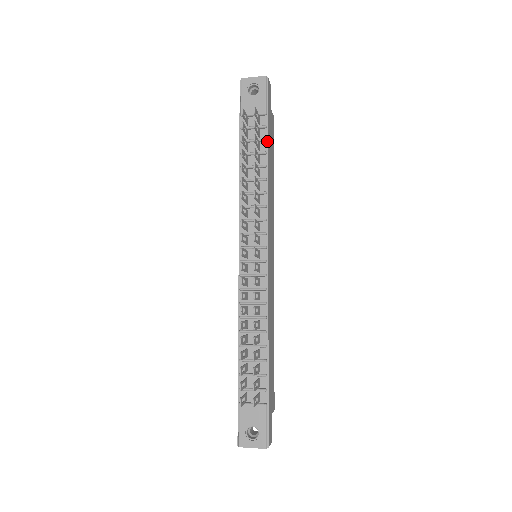
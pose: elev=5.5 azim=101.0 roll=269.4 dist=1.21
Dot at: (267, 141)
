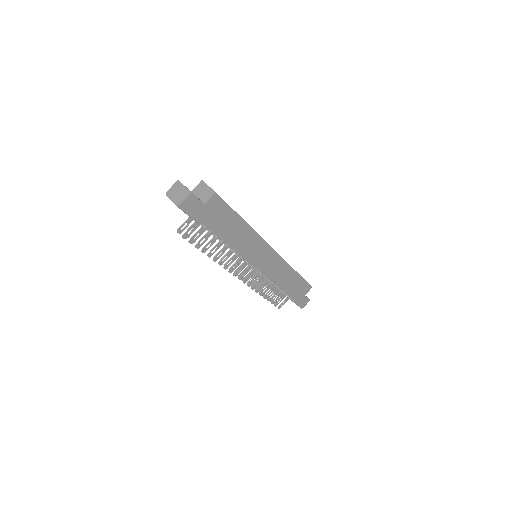
Dot at: occluded
